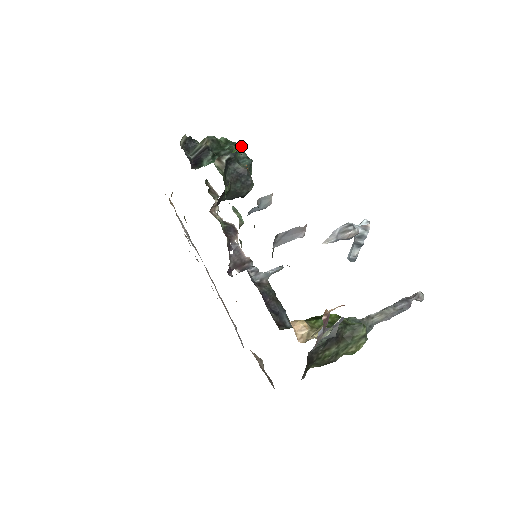
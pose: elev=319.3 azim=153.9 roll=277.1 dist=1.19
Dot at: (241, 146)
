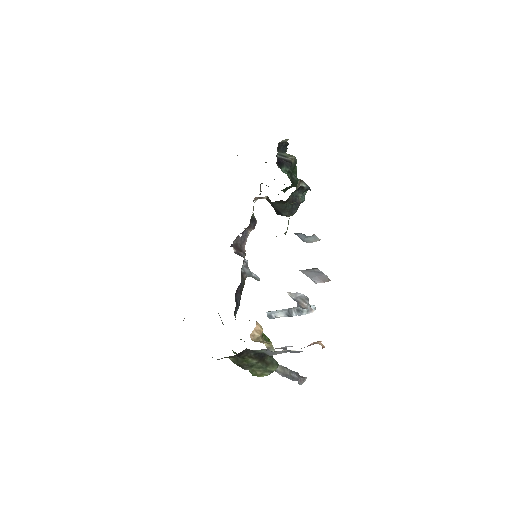
Dot at: occluded
